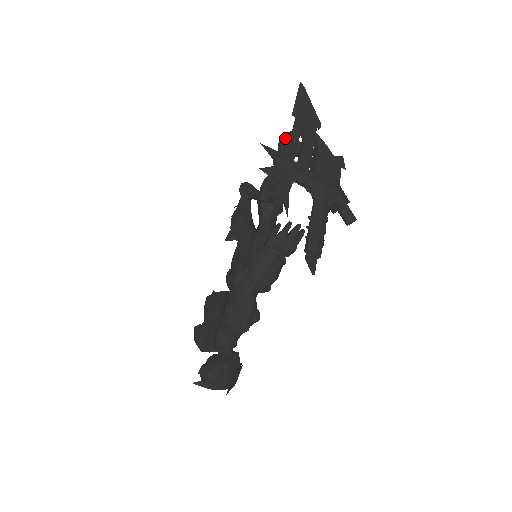
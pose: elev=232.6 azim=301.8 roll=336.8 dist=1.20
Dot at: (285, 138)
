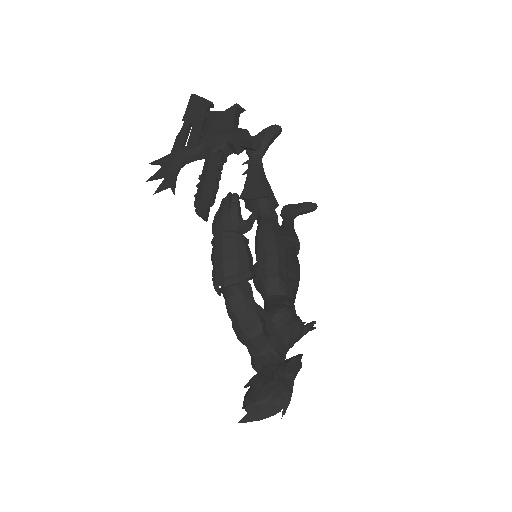
Dot at: occluded
